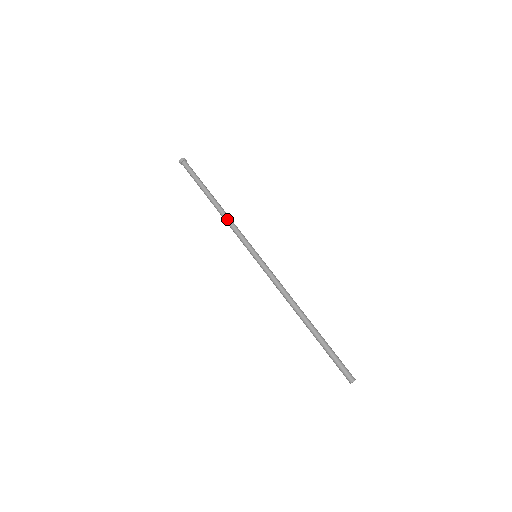
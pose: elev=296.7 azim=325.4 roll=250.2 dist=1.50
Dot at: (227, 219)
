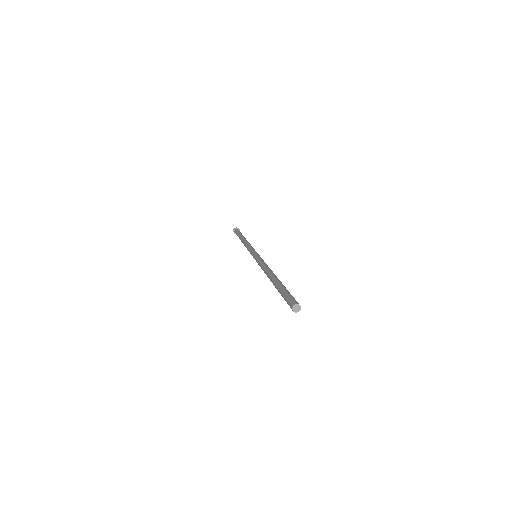
Dot at: (246, 243)
